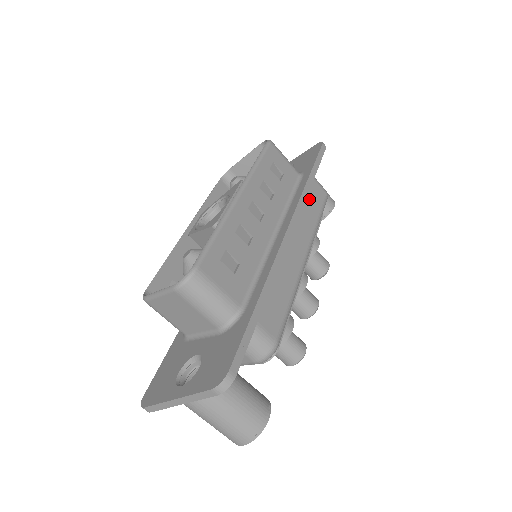
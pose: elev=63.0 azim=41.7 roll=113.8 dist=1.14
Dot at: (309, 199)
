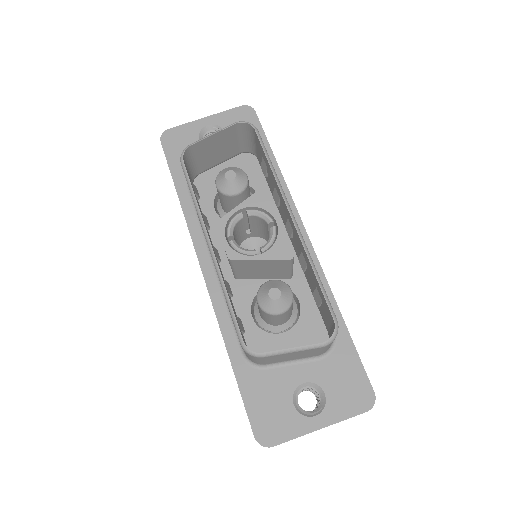
Dot at: occluded
